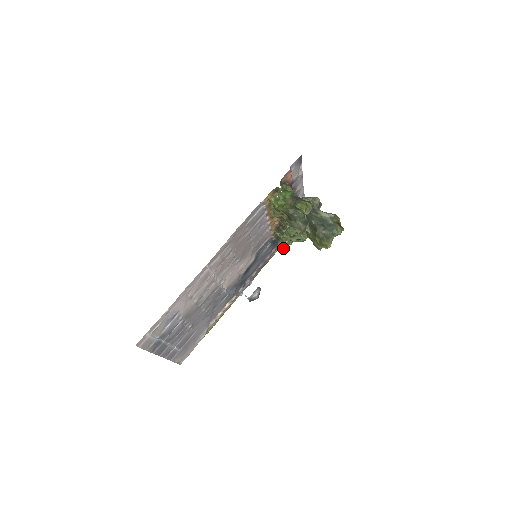
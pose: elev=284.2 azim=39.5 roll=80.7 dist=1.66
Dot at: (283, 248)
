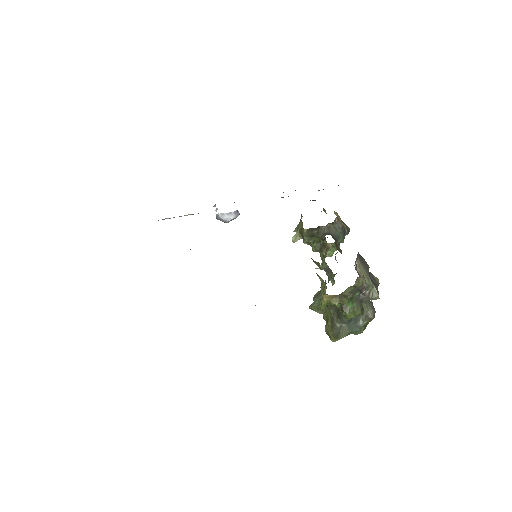
Dot at: occluded
